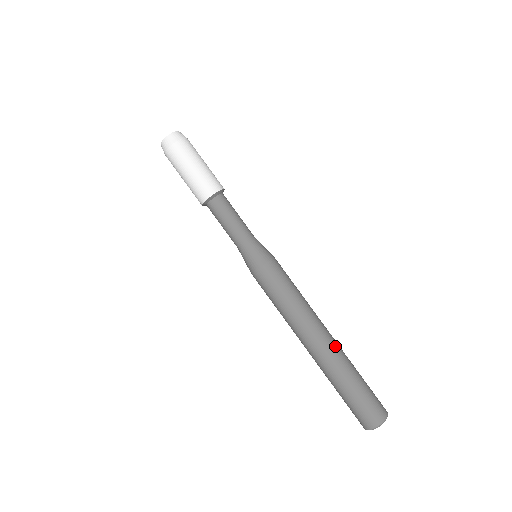
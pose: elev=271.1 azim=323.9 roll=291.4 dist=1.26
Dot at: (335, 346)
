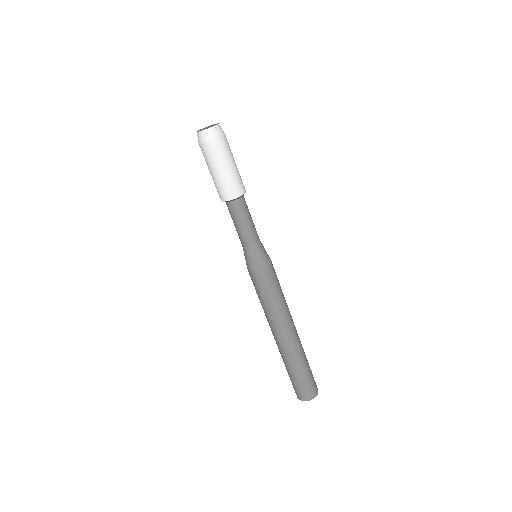
Dot at: (288, 347)
